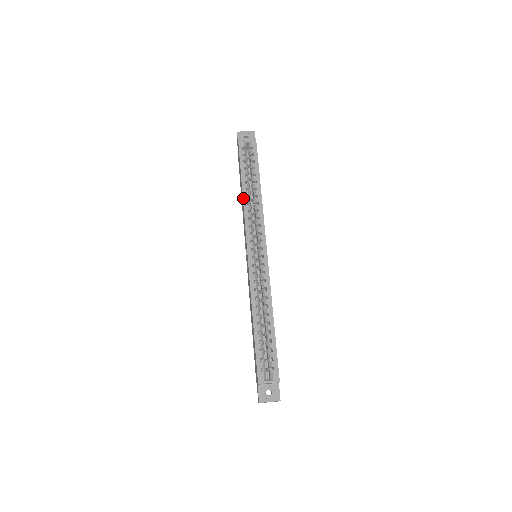
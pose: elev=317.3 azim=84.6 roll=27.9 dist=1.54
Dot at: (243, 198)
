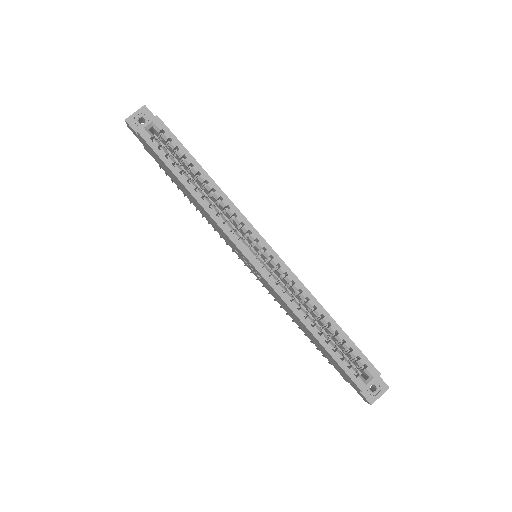
Dot at: (200, 204)
